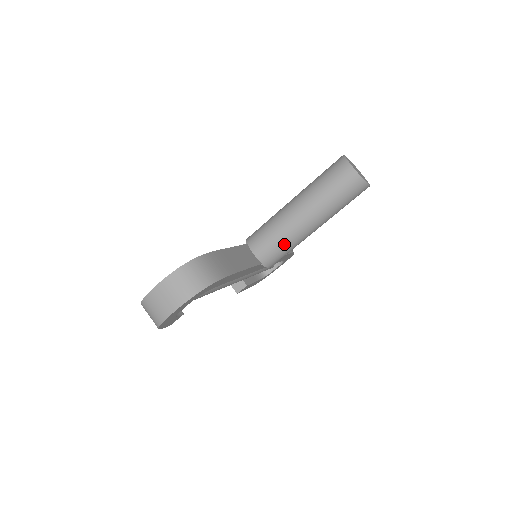
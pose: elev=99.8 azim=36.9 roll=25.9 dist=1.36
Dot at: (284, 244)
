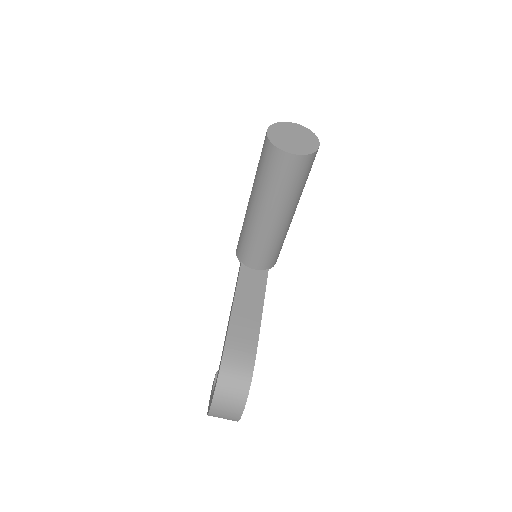
Dot at: (275, 247)
